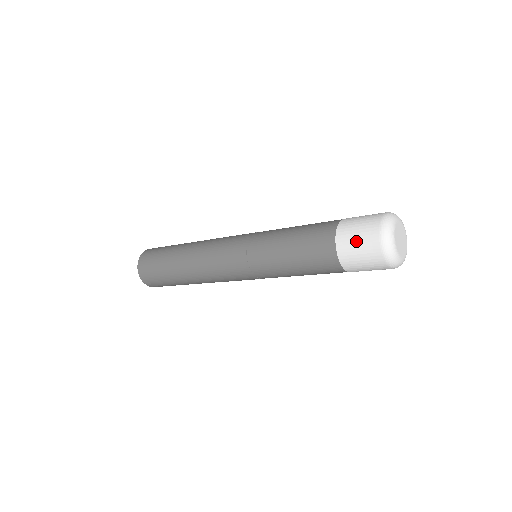
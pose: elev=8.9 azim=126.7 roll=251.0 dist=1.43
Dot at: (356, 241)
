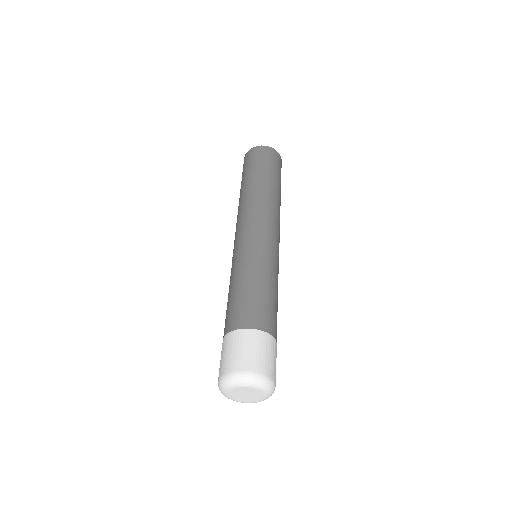
Dot at: occluded
